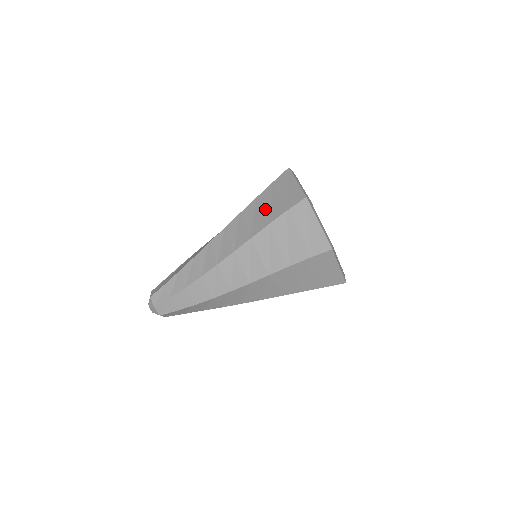
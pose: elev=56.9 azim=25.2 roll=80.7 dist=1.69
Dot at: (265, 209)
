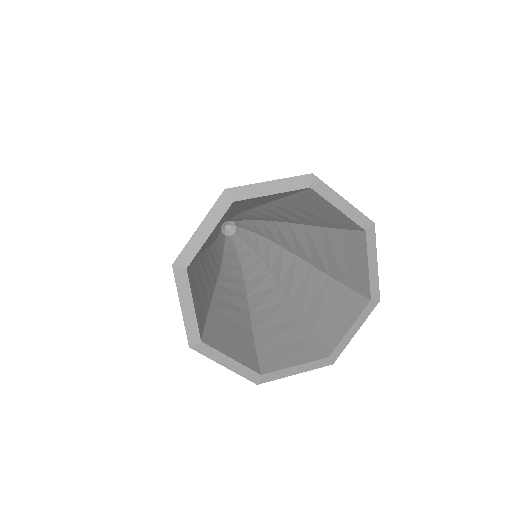
Dot at: occluded
